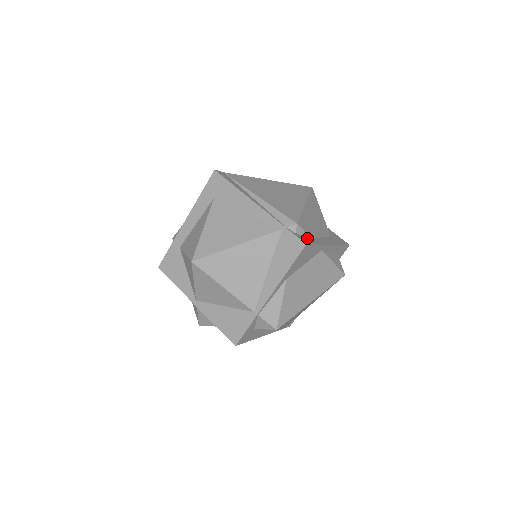
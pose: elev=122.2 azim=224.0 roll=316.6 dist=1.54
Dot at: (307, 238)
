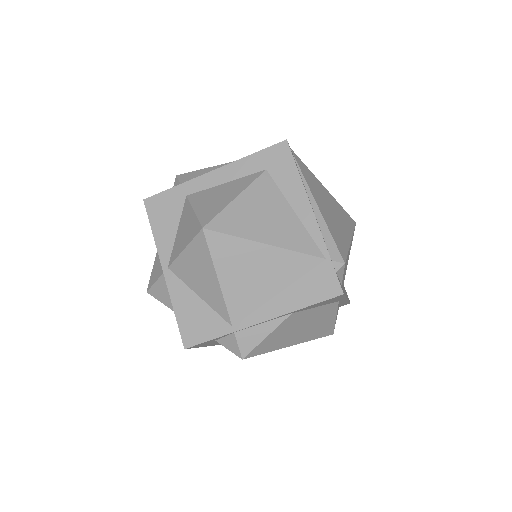
Dot at: occluded
